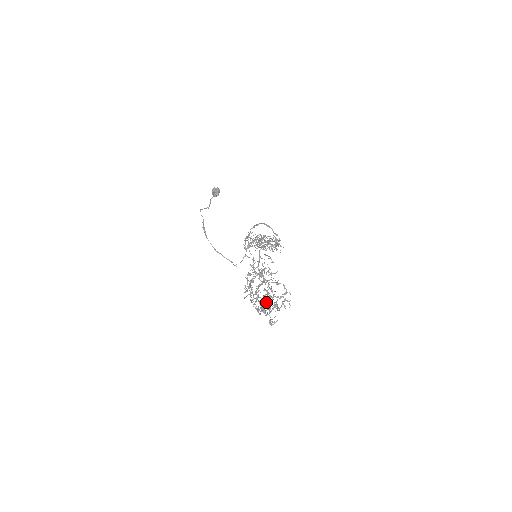
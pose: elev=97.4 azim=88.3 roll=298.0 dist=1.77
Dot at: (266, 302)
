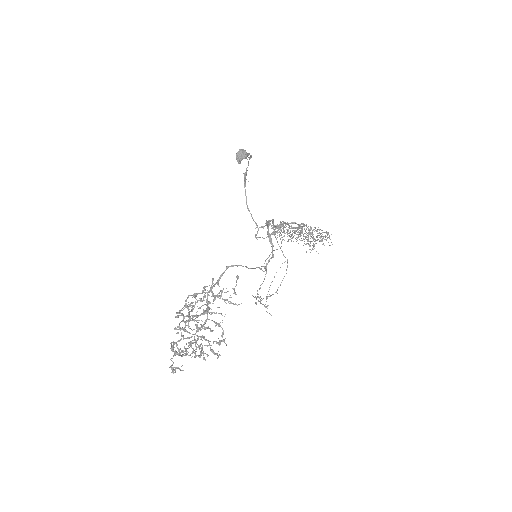
Dot at: (266, 297)
